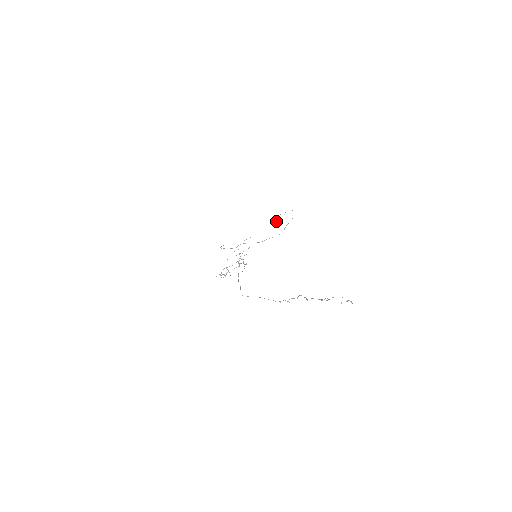
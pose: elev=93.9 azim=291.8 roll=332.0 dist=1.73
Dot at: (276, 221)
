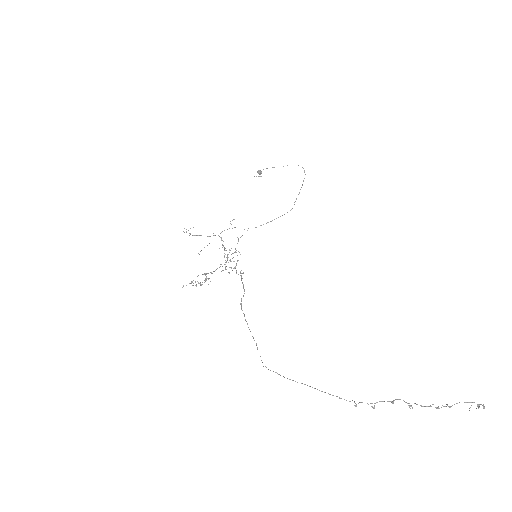
Dot at: (260, 172)
